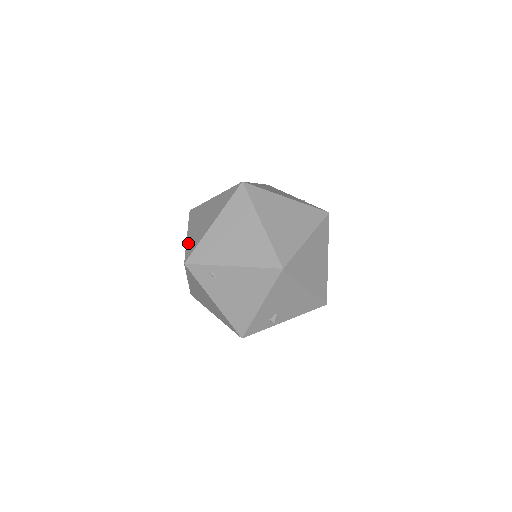
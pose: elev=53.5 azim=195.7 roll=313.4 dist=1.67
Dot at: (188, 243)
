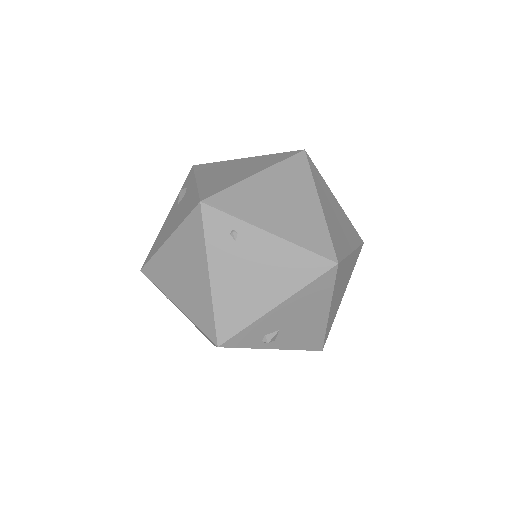
Dot at: (203, 186)
